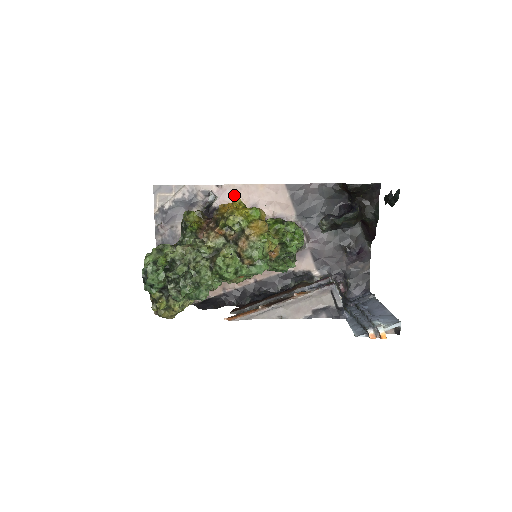
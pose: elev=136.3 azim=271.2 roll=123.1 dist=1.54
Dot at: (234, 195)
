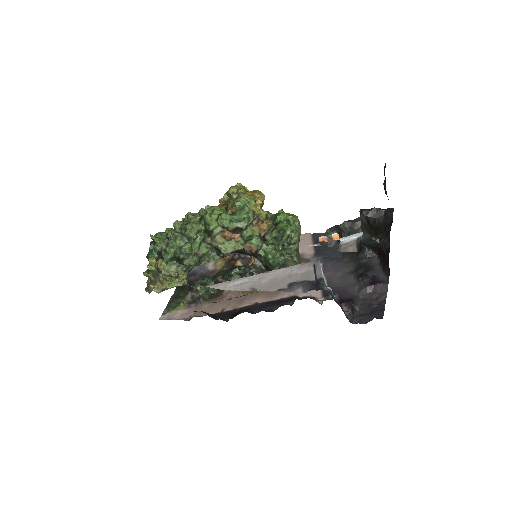
Dot at: occluded
